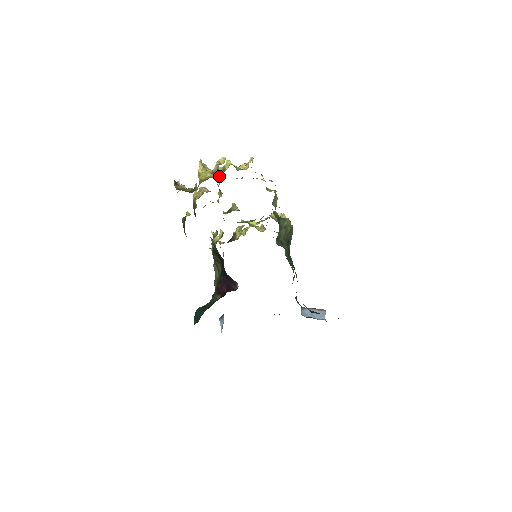
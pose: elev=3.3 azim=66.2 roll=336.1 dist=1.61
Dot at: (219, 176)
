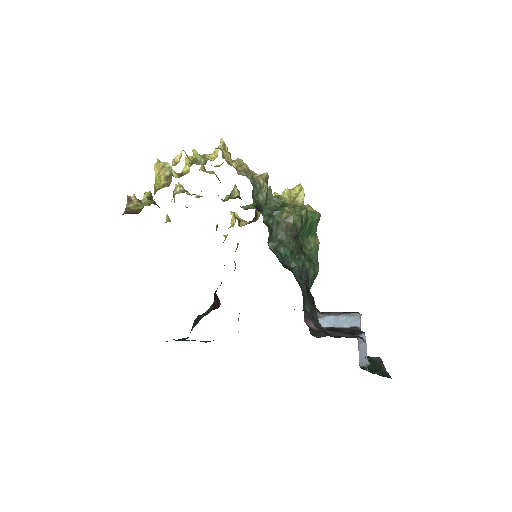
Dot at: (189, 170)
